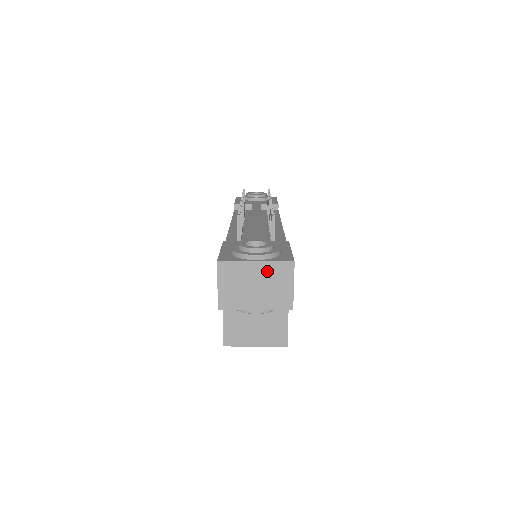
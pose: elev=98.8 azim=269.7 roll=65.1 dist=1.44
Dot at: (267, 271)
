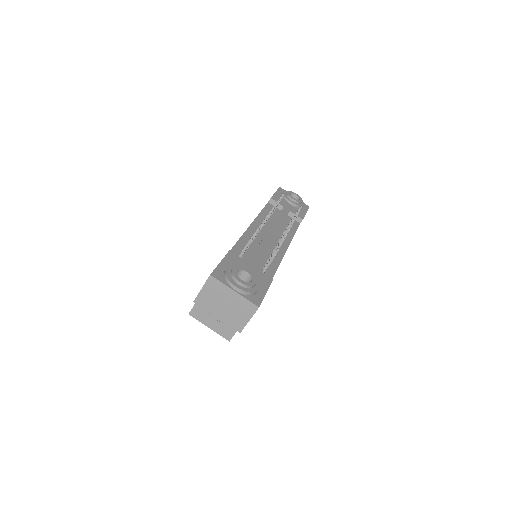
Dot at: (238, 301)
